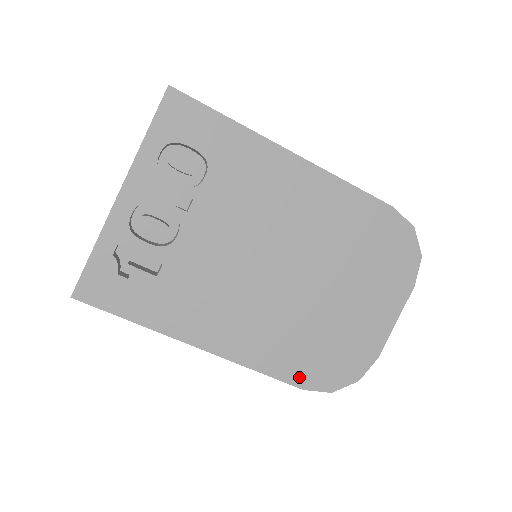
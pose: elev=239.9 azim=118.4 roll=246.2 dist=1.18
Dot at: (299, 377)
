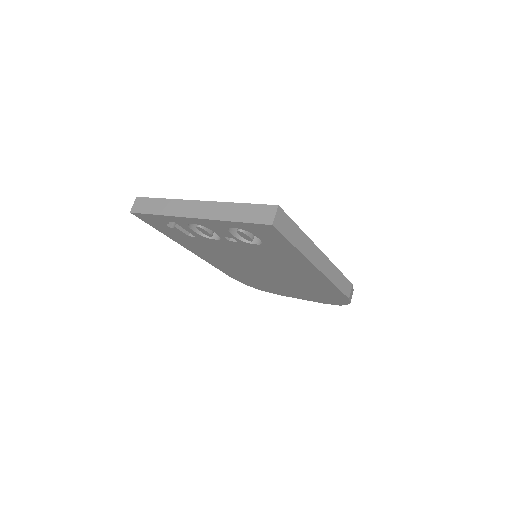
Dot at: (234, 277)
